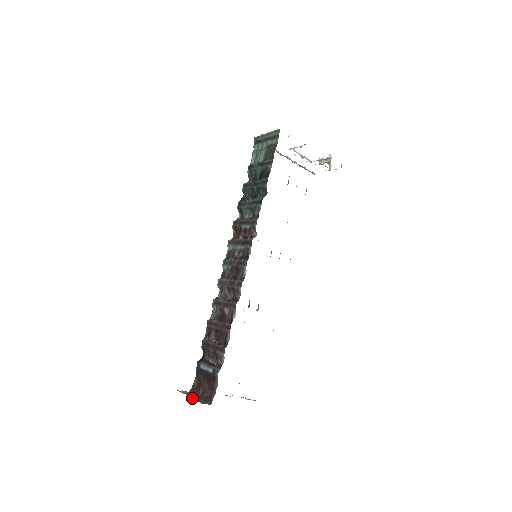
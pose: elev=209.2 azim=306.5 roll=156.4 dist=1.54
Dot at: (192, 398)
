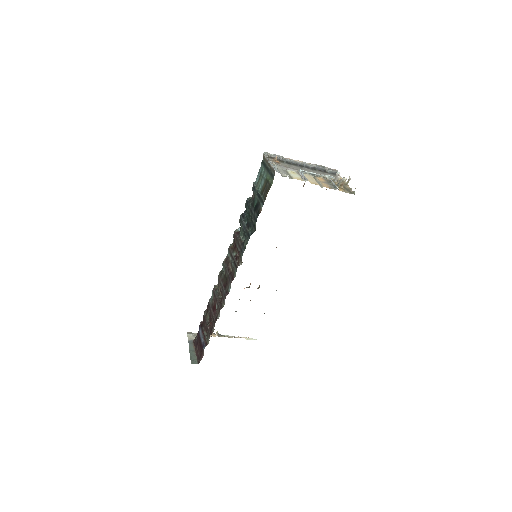
Dot at: (190, 352)
